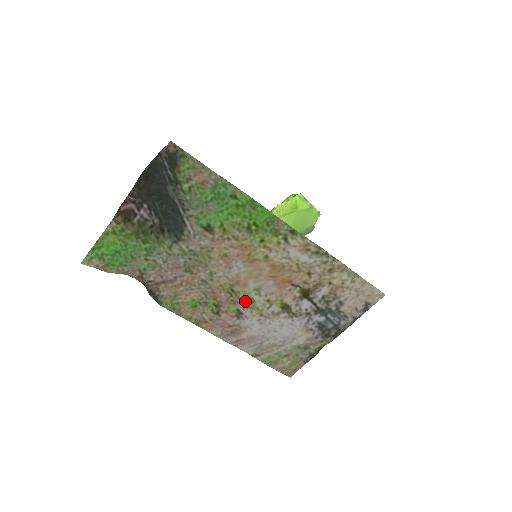
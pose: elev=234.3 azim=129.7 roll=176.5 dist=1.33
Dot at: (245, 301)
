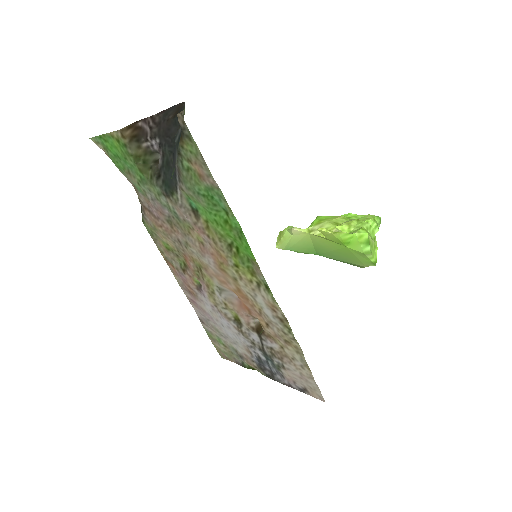
Dot at: (207, 285)
